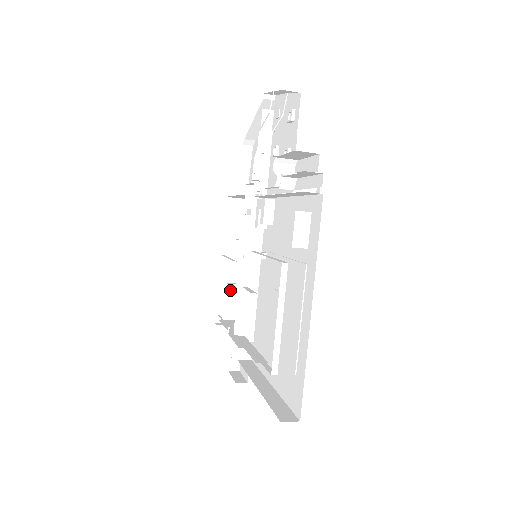
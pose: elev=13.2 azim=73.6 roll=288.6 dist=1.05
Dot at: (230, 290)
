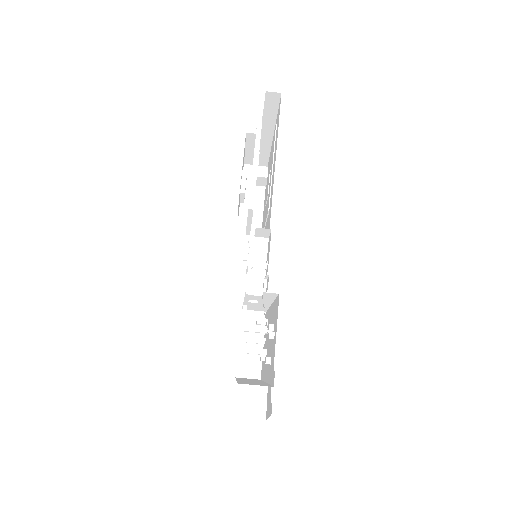
Dot at: occluded
